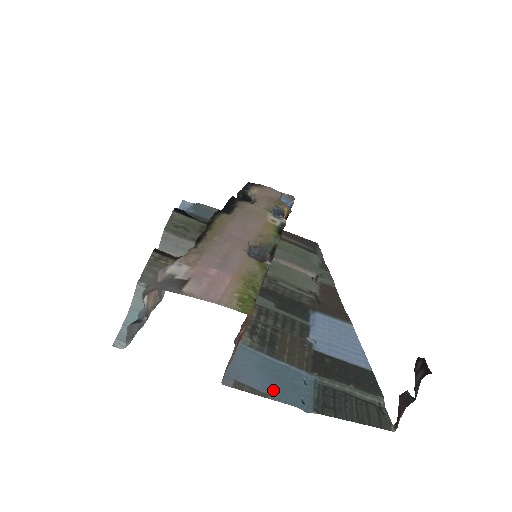
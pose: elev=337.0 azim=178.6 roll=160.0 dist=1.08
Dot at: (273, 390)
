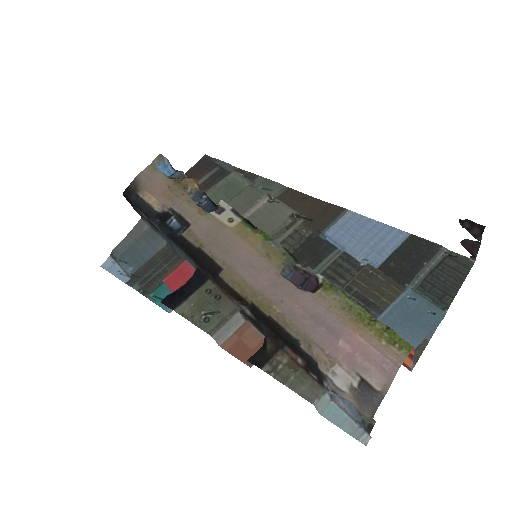
Dot at: (420, 332)
